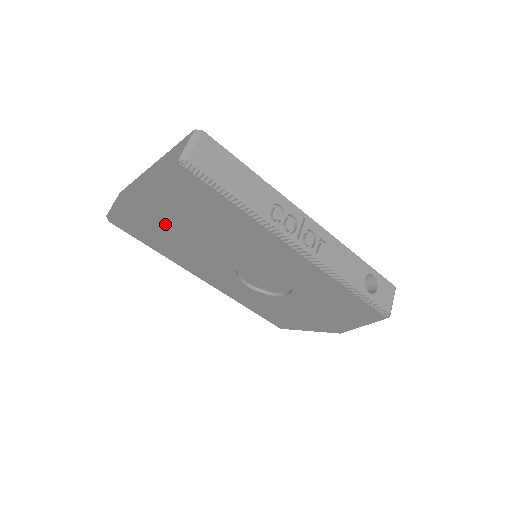
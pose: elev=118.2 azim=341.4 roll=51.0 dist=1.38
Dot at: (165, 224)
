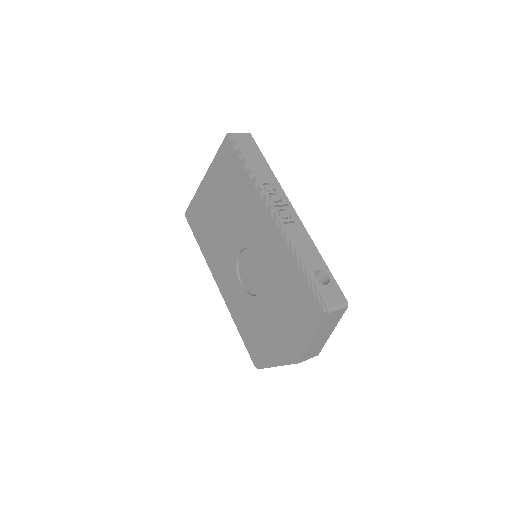
Dot at: (210, 206)
